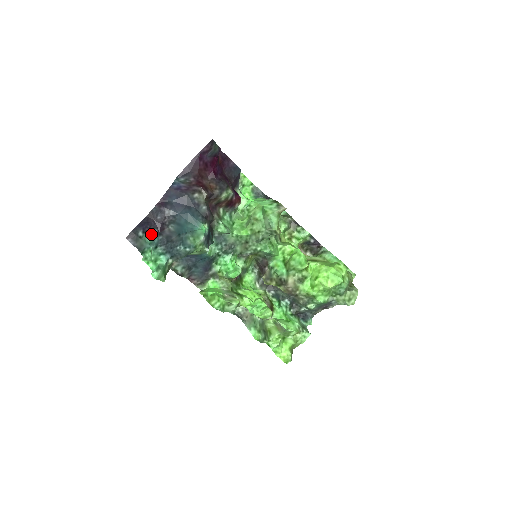
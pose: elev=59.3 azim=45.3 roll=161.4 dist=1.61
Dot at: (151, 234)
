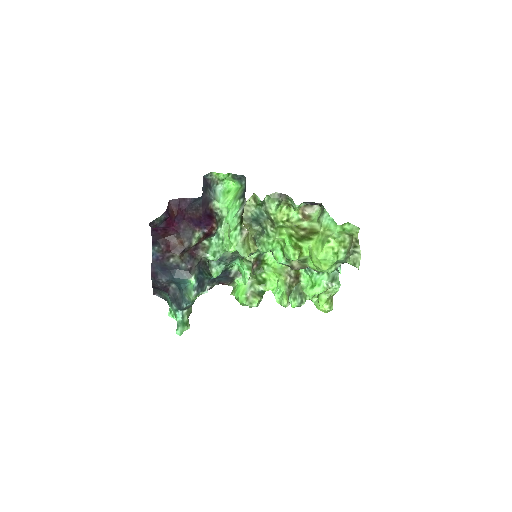
Dot at: (164, 292)
